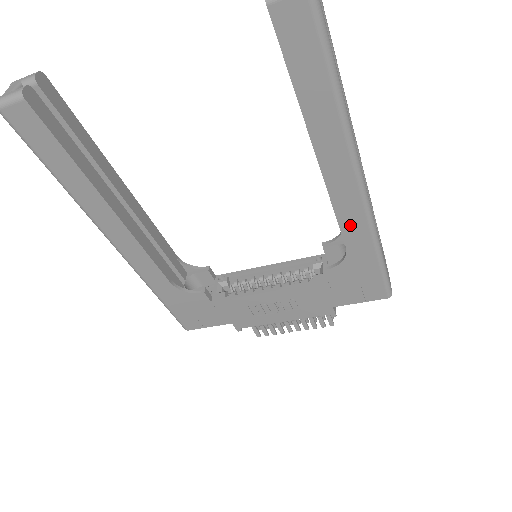
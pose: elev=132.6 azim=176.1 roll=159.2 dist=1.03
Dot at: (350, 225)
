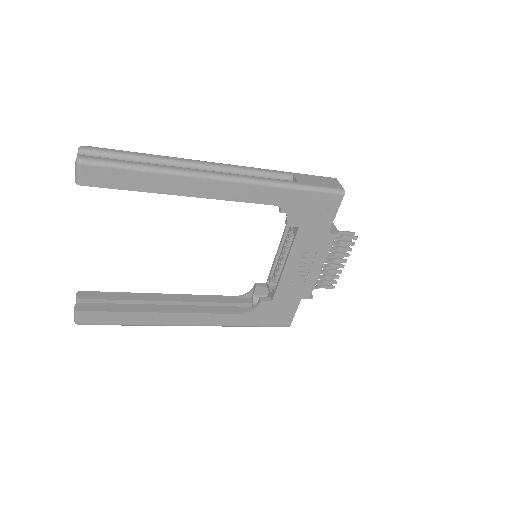
Dot at: (254, 196)
